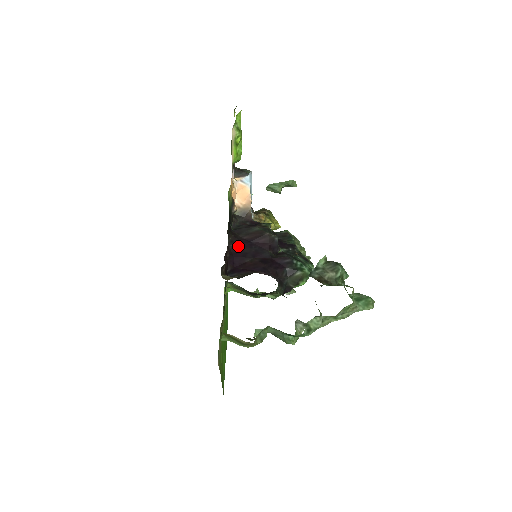
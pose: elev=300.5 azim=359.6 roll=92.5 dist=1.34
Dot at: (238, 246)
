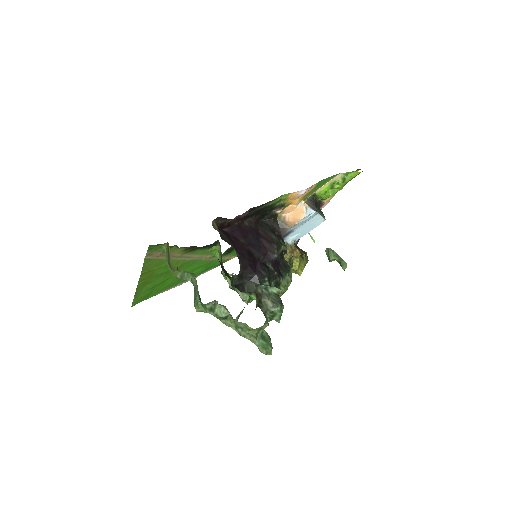
Dot at: (250, 229)
